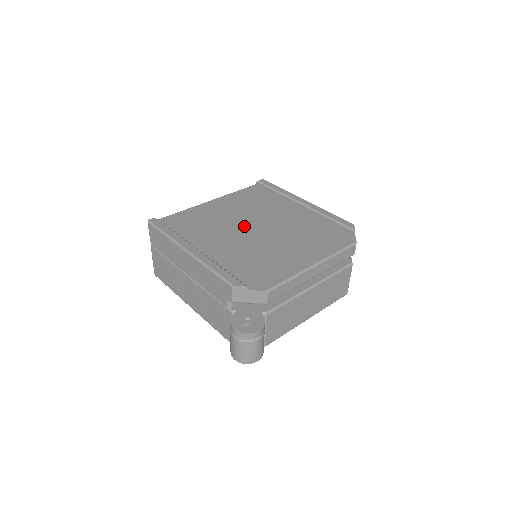
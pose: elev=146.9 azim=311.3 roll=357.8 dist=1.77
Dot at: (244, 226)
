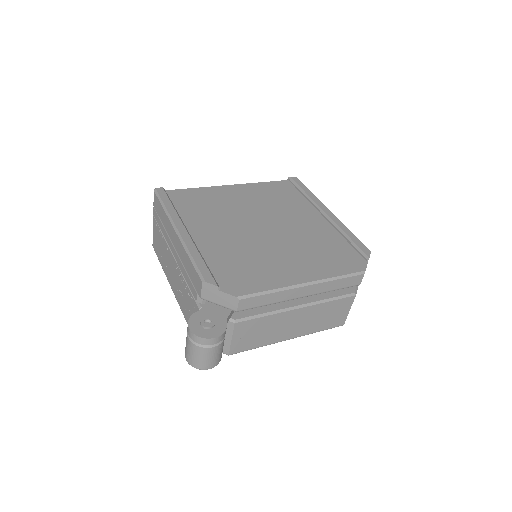
Dot at: (250, 221)
